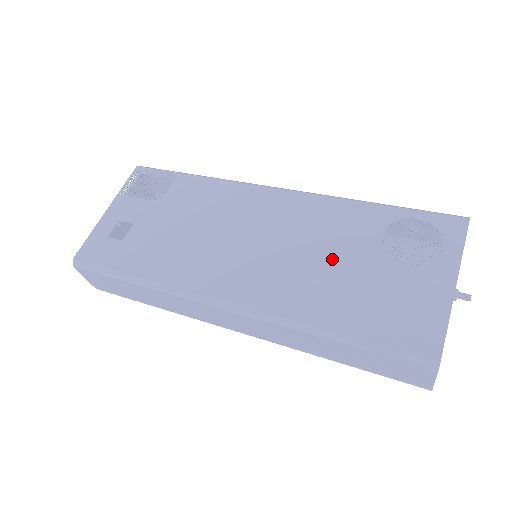
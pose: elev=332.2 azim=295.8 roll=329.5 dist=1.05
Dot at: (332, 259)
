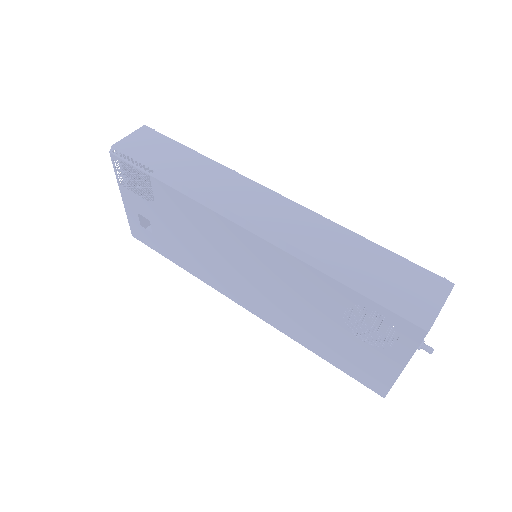
Dot at: (307, 312)
